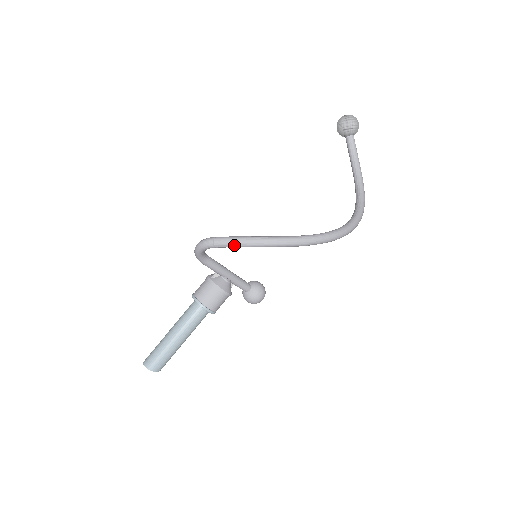
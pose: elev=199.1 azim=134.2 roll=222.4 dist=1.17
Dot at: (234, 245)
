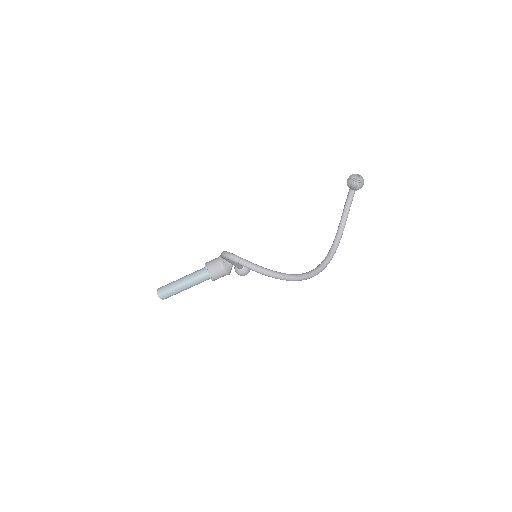
Dot at: (251, 269)
